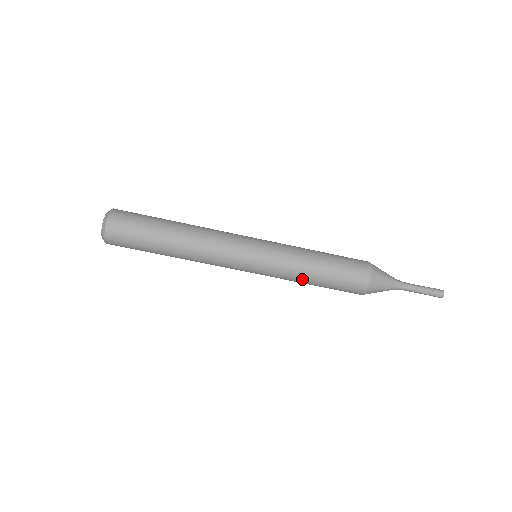
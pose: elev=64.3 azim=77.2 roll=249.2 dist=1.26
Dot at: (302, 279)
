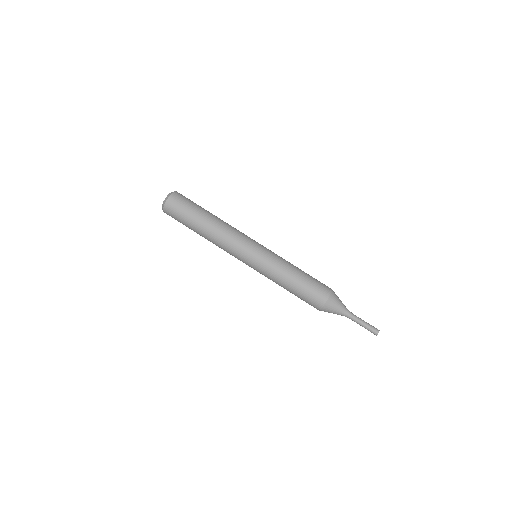
Dot at: (280, 282)
